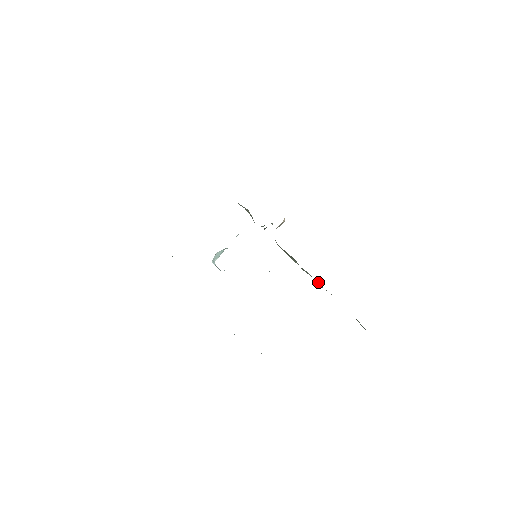
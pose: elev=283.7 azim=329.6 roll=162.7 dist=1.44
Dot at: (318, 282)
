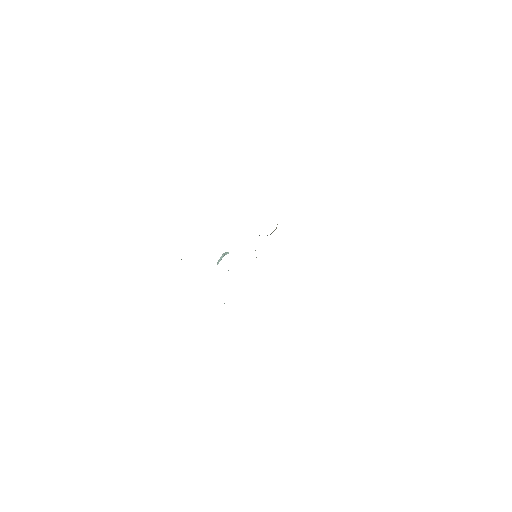
Dot at: occluded
